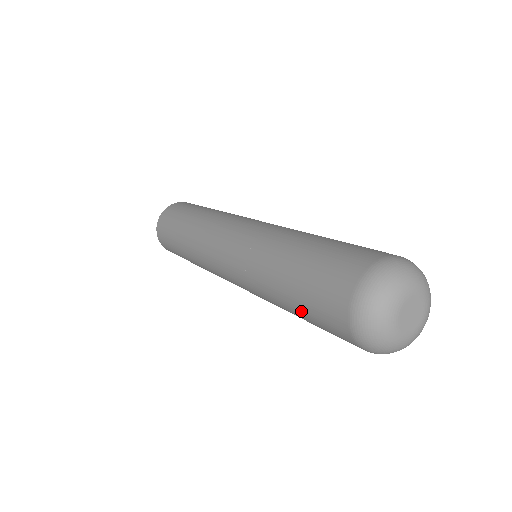
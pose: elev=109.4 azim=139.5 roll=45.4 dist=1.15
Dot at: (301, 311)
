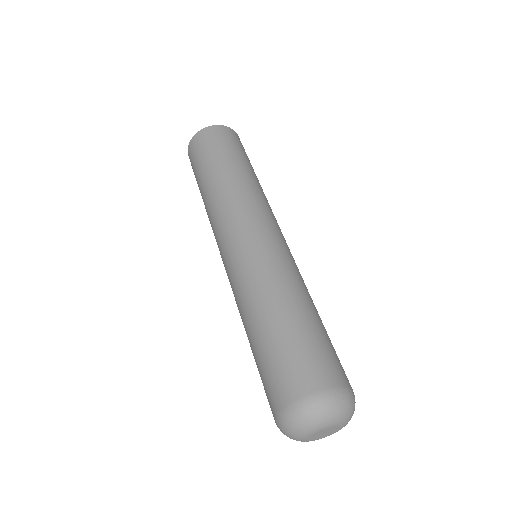
Dot at: occluded
